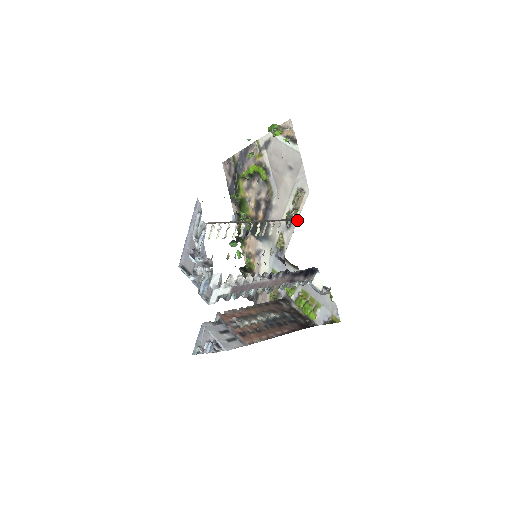
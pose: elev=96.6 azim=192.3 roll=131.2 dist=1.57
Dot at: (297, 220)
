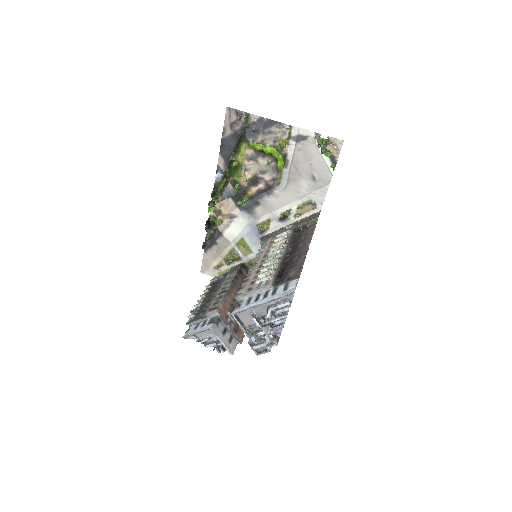
Dot at: (294, 221)
